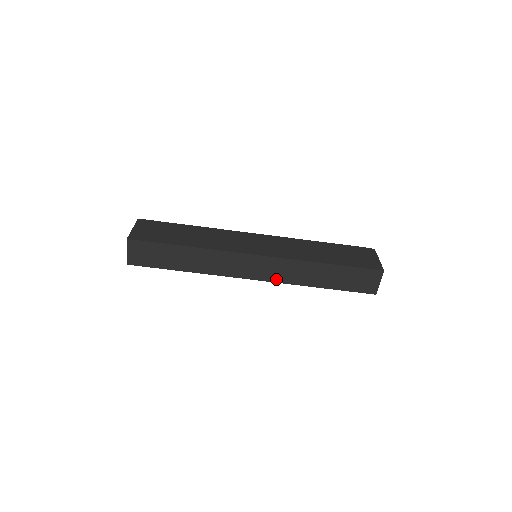
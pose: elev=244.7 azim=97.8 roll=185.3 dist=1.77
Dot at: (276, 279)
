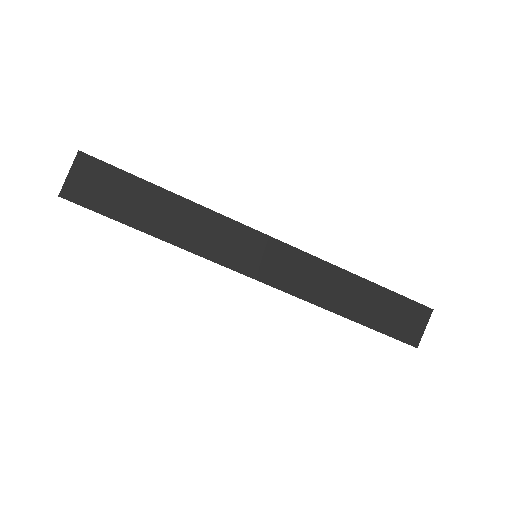
Dot at: (287, 286)
